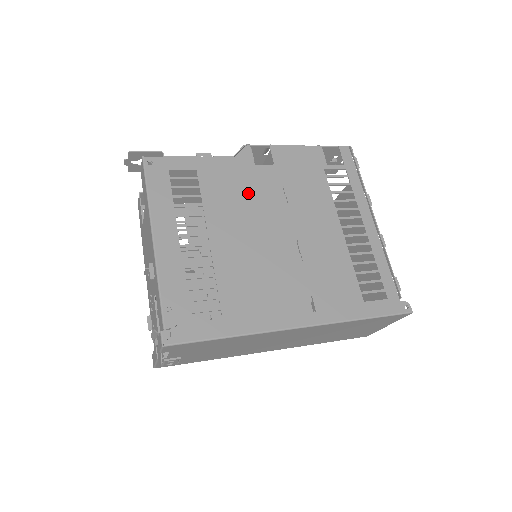
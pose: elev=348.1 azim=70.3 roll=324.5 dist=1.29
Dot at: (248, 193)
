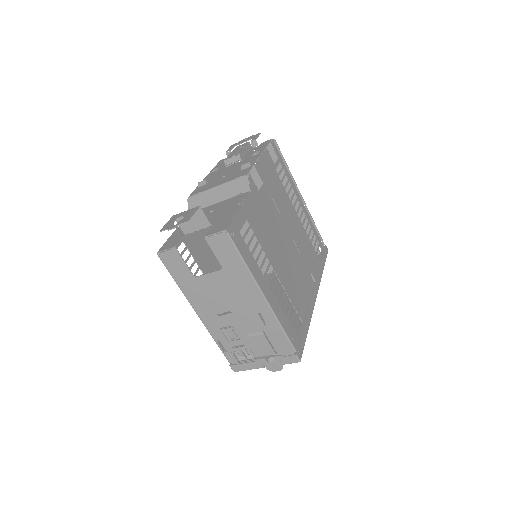
Dot at: (268, 220)
